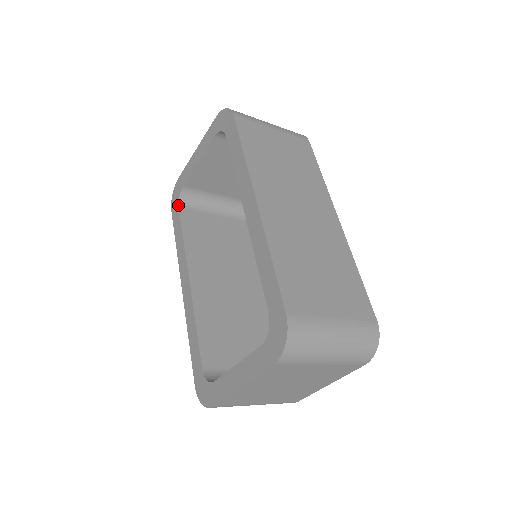
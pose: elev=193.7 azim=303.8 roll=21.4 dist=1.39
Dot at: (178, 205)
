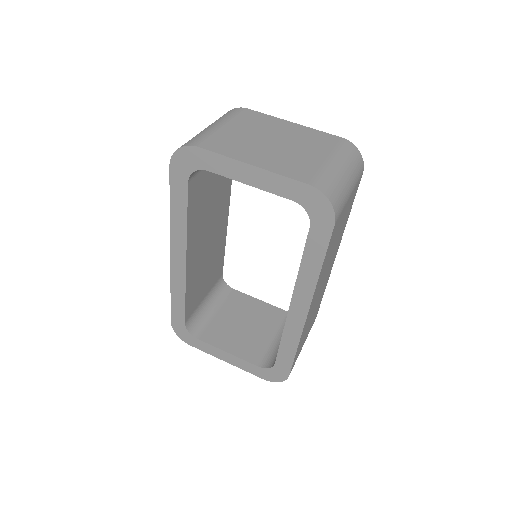
Dot at: (188, 179)
